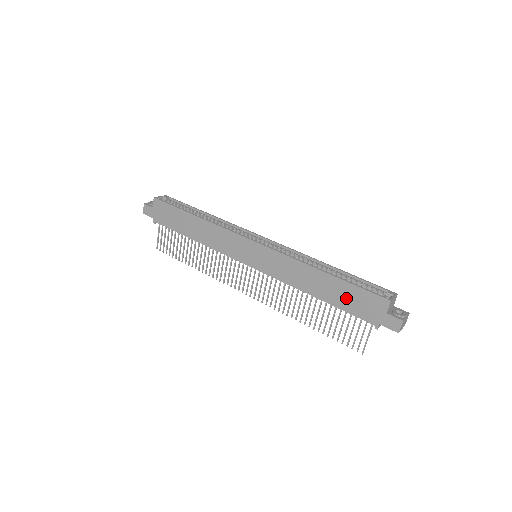
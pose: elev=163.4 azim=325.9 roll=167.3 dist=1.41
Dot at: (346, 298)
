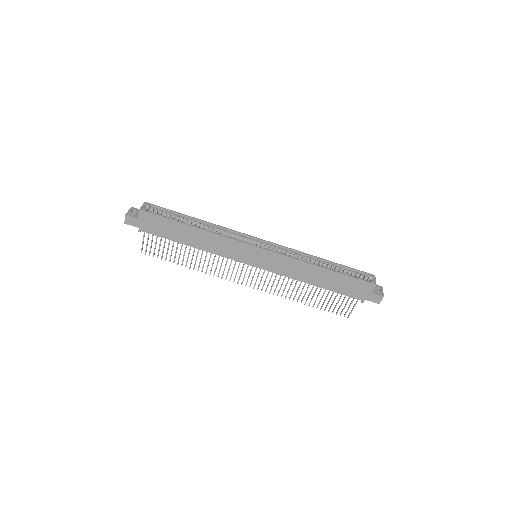
Dot at: (341, 285)
